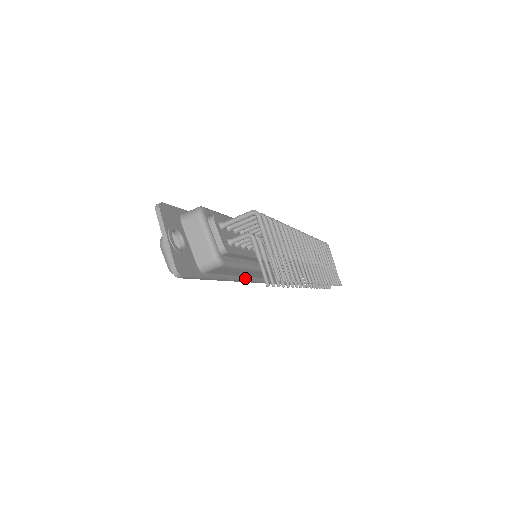
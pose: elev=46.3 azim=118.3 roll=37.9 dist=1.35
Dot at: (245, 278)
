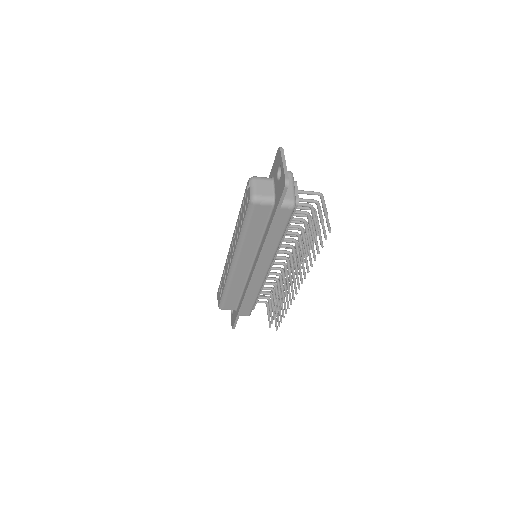
Dot at: (262, 253)
